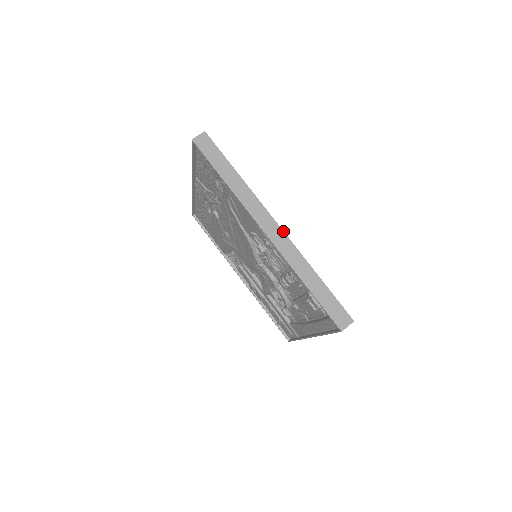
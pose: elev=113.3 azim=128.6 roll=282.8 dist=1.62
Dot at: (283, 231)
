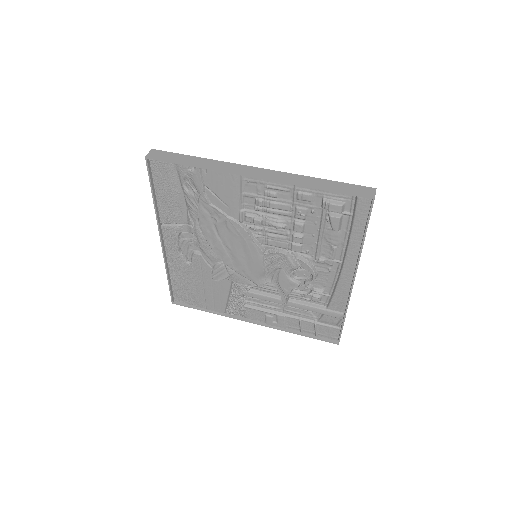
Dot at: (267, 169)
